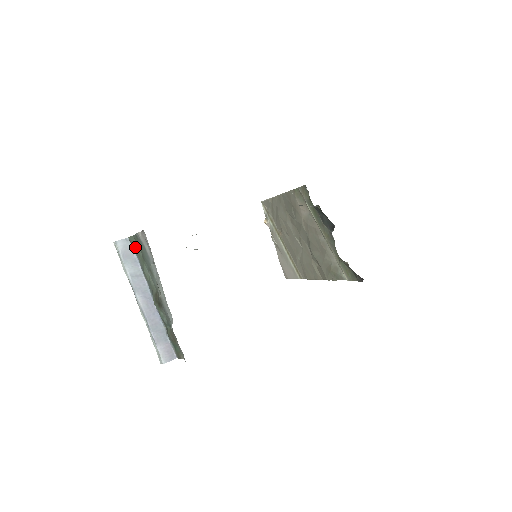
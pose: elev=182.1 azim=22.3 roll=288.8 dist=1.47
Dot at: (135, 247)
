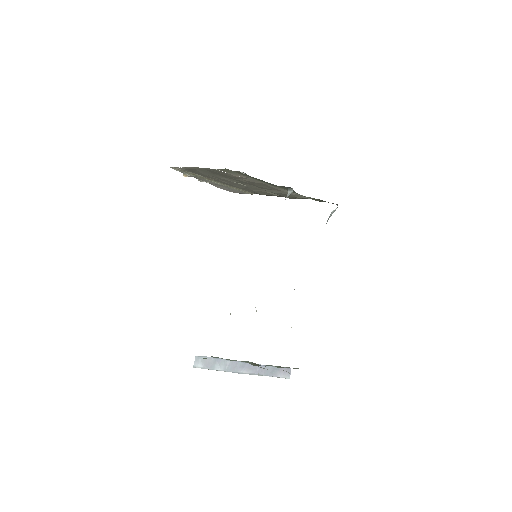
Dot at: (209, 357)
